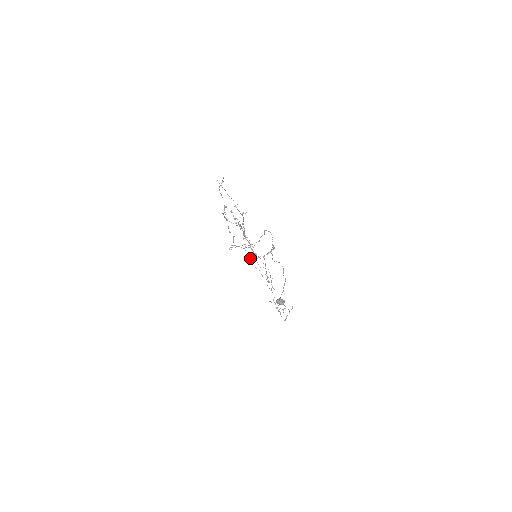
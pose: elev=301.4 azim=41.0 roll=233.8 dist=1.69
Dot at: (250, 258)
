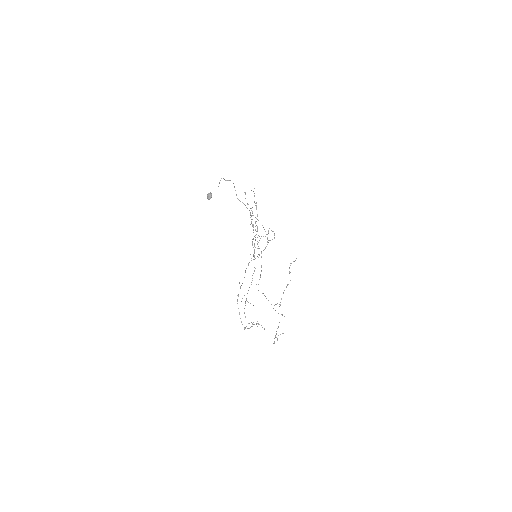
Dot at: occluded
